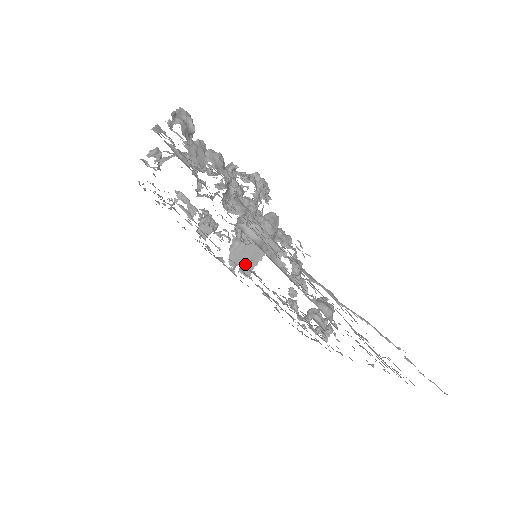
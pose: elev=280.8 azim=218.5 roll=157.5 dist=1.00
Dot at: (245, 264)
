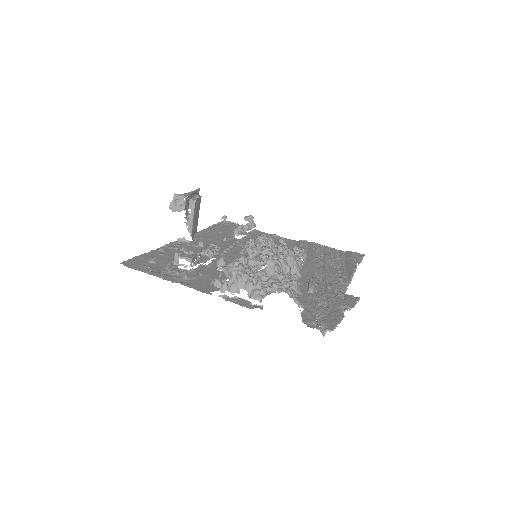
Dot at: occluded
